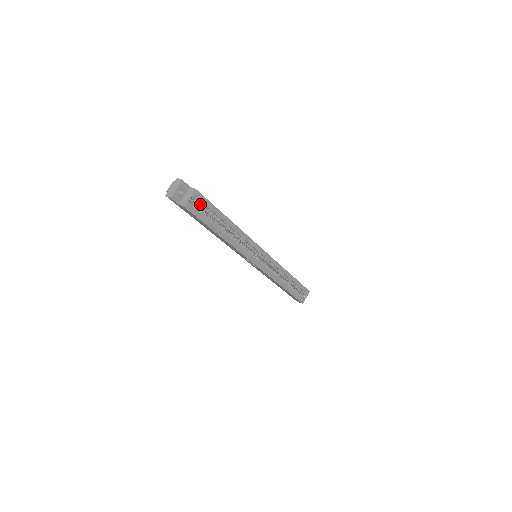
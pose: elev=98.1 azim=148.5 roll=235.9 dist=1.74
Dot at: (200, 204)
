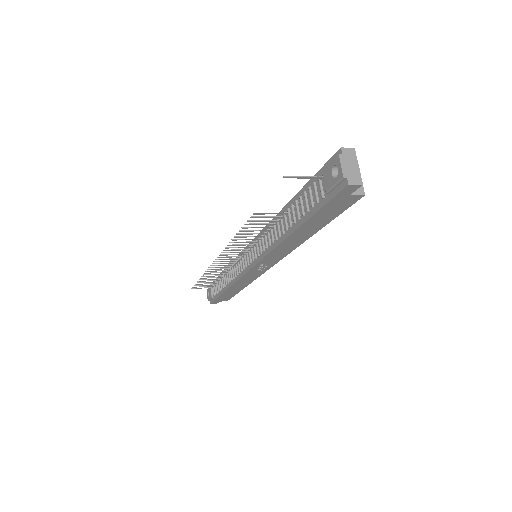
Dot at: occluded
